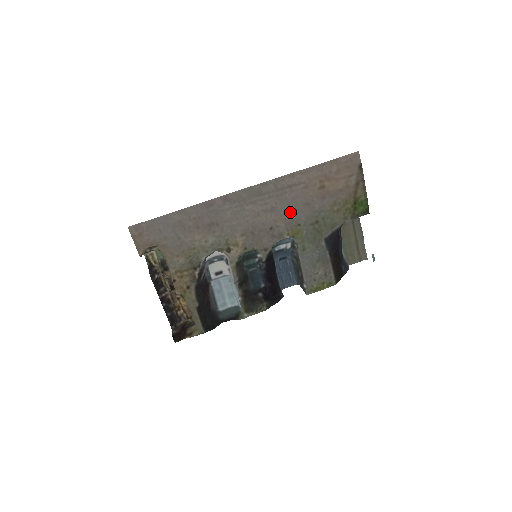
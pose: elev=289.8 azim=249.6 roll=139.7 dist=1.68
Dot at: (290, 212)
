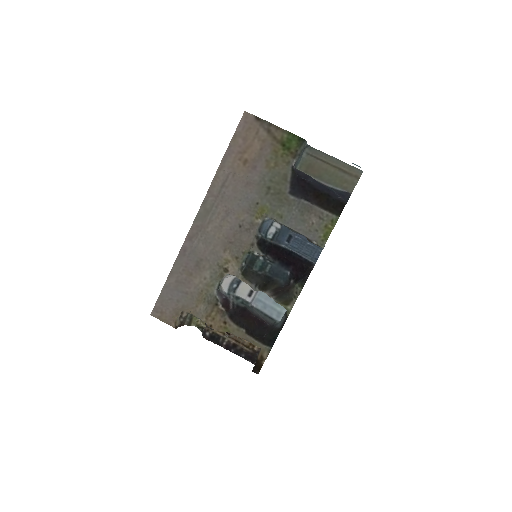
Dot at: (241, 202)
